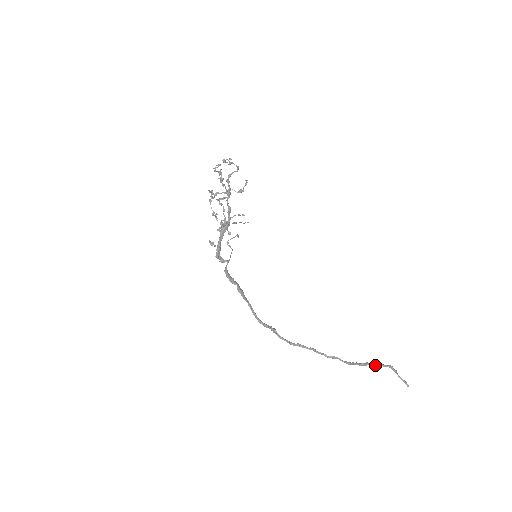
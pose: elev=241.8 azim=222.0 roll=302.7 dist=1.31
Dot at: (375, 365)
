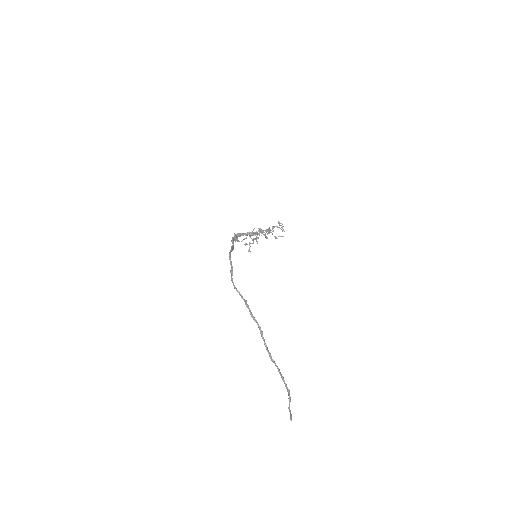
Dot at: (278, 368)
